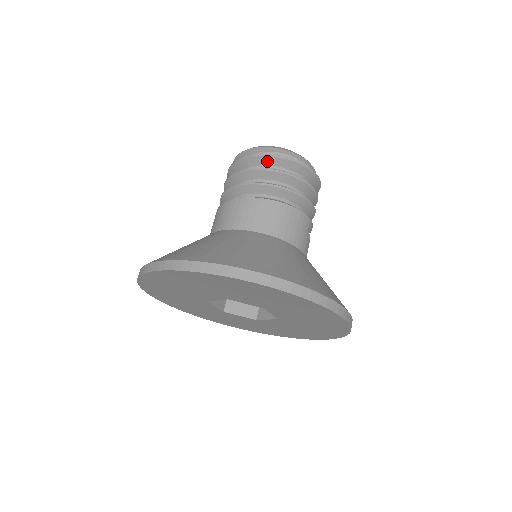
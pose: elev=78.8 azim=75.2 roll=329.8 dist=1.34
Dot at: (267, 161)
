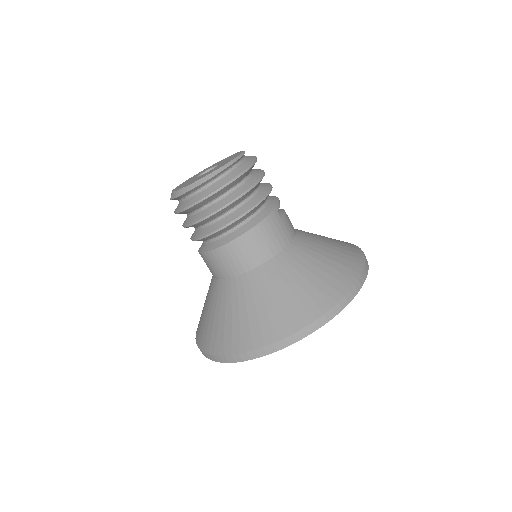
Dot at: (205, 202)
